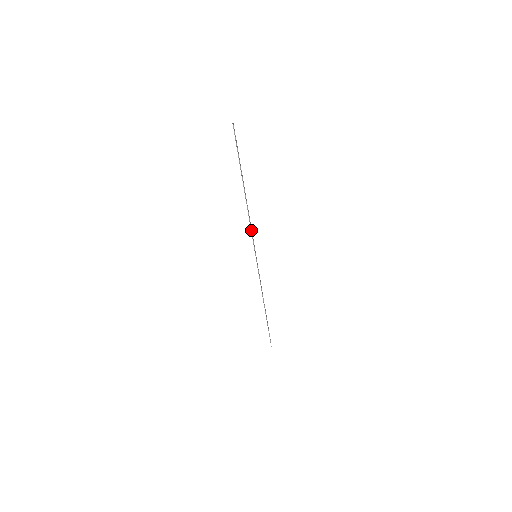
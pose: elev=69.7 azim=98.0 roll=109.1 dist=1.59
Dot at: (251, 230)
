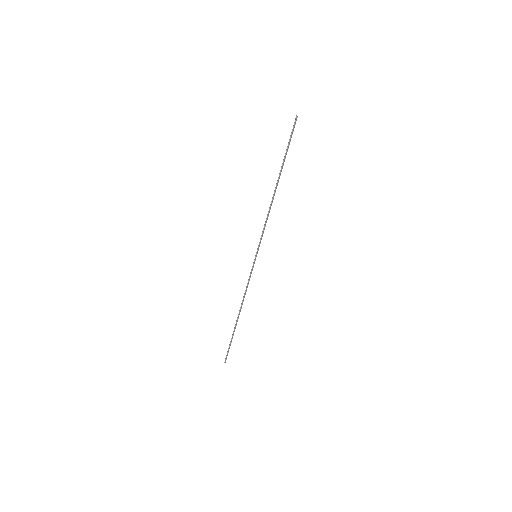
Dot at: (265, 226)
